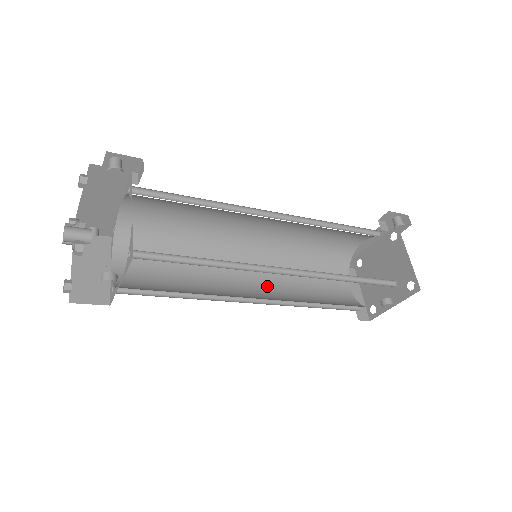
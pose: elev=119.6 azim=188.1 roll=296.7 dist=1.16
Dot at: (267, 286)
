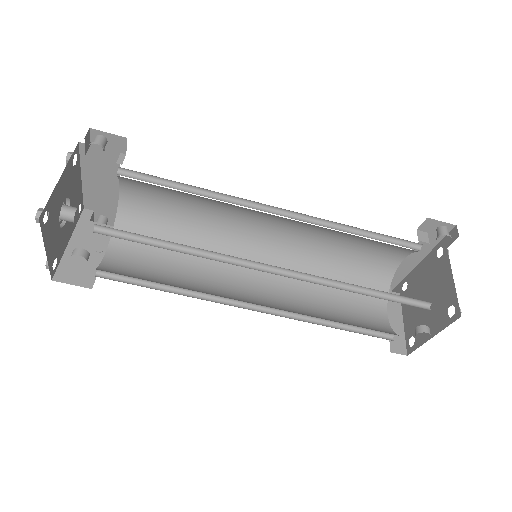
Dot at: (276, 295)
